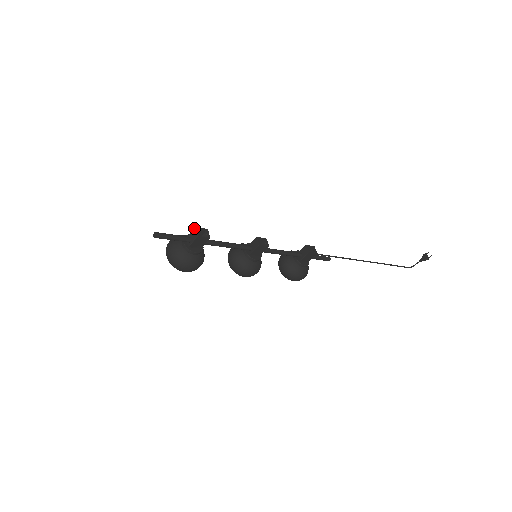
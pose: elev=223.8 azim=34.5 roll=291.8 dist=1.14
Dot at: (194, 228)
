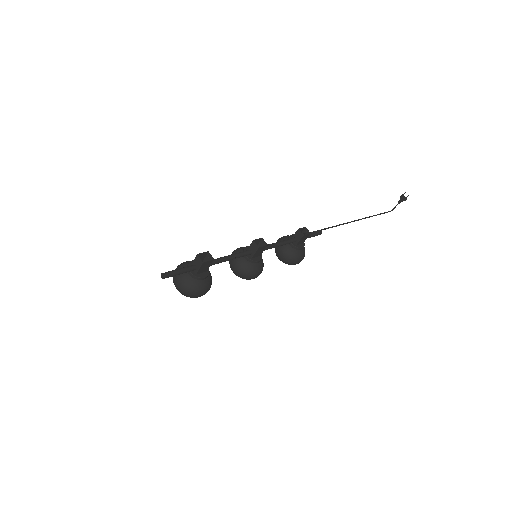
Dot at: (196, 256)
